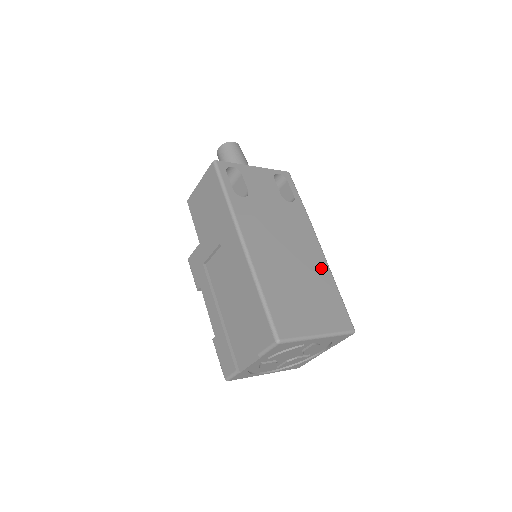
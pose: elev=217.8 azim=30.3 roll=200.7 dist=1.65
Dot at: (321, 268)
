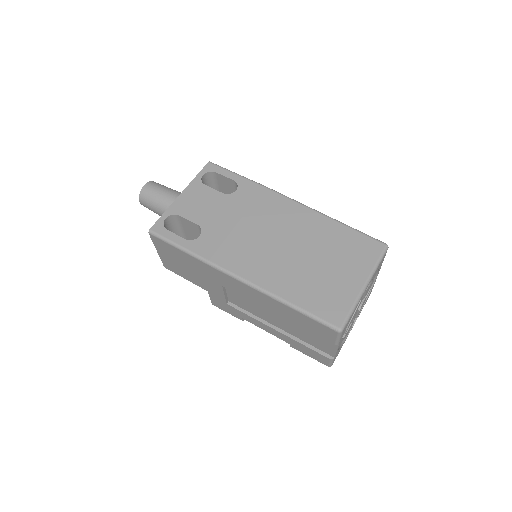
Dot at: (313, 221)
